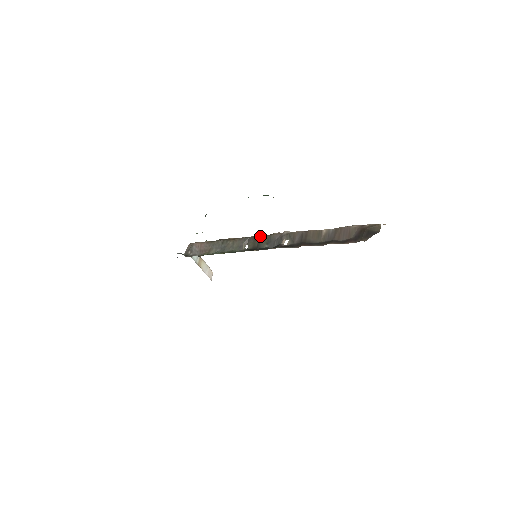
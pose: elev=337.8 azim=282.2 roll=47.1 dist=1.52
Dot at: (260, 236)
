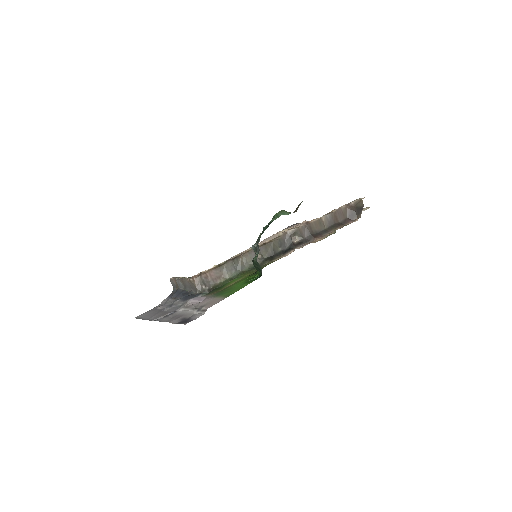
Dot at: (269, 243)
